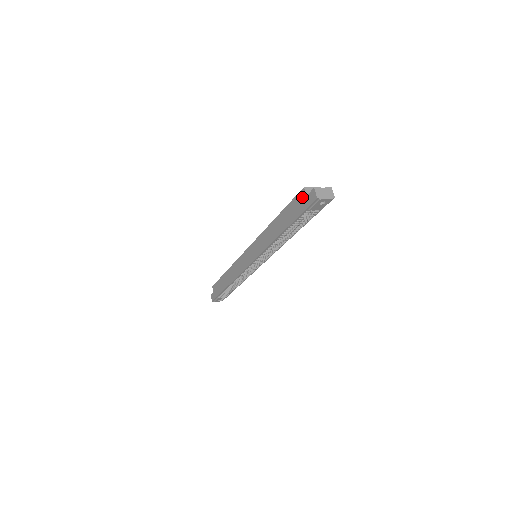
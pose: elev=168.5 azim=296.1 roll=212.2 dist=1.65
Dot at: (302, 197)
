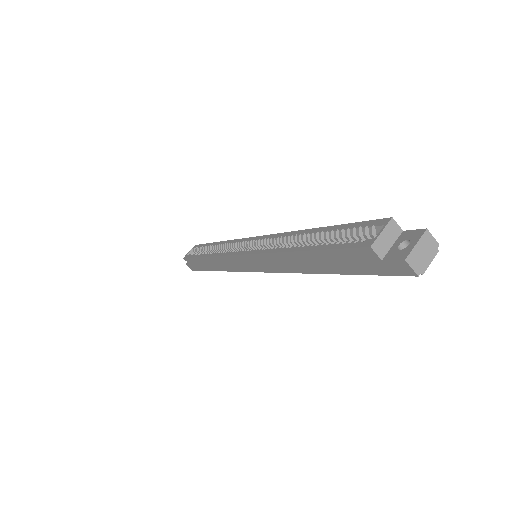
Dot at: (368, 258)
